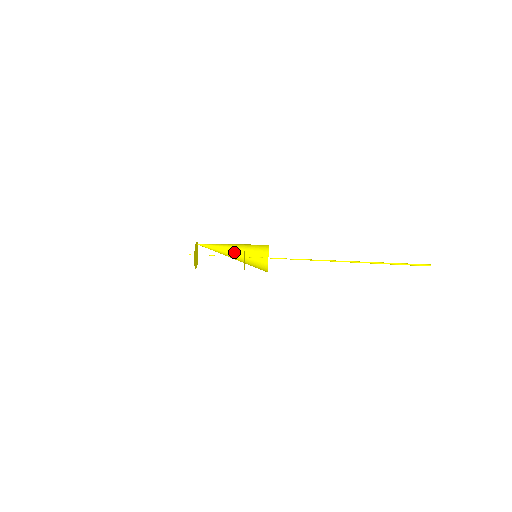
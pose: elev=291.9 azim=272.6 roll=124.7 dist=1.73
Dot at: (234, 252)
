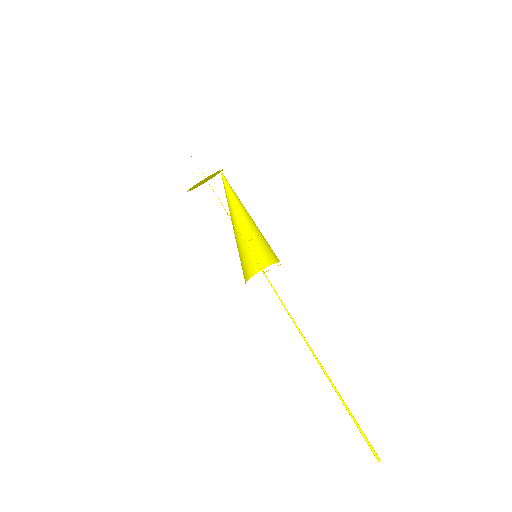
Dot at: (242, 225)
